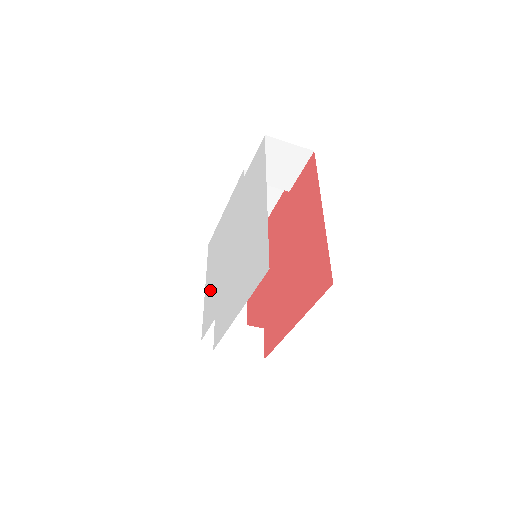
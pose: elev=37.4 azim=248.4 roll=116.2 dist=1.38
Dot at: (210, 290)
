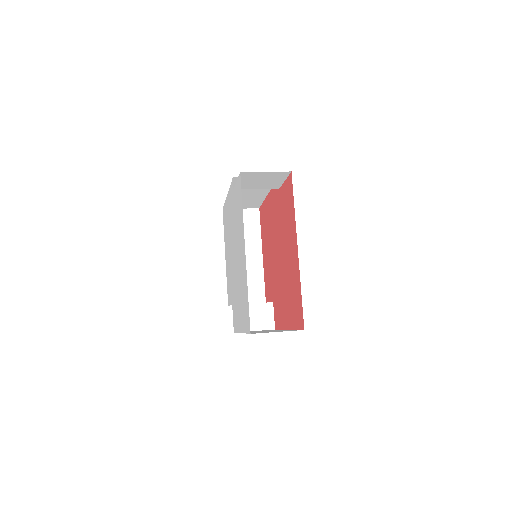
Dot at: (227, 268)
